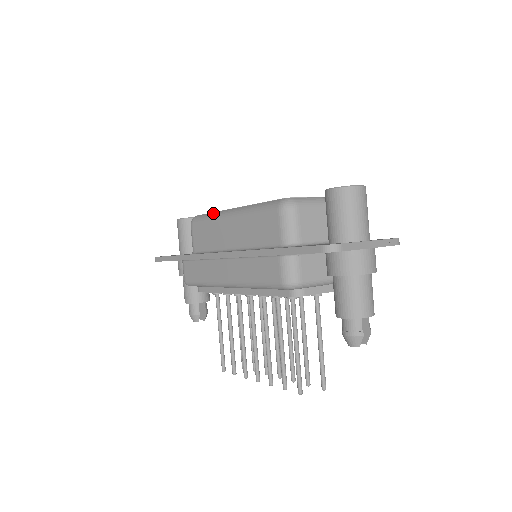
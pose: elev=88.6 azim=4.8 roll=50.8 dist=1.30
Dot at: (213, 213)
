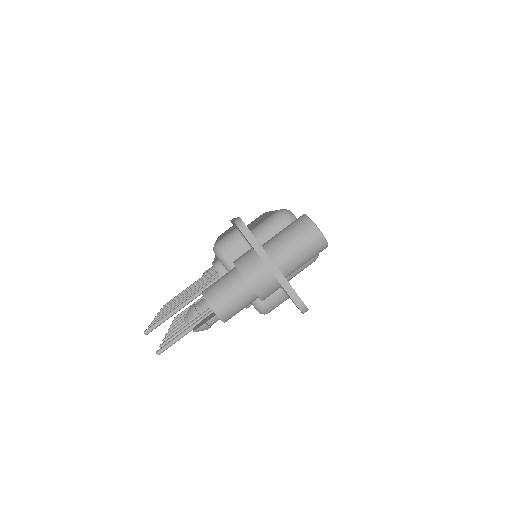
Dot at: occluded
